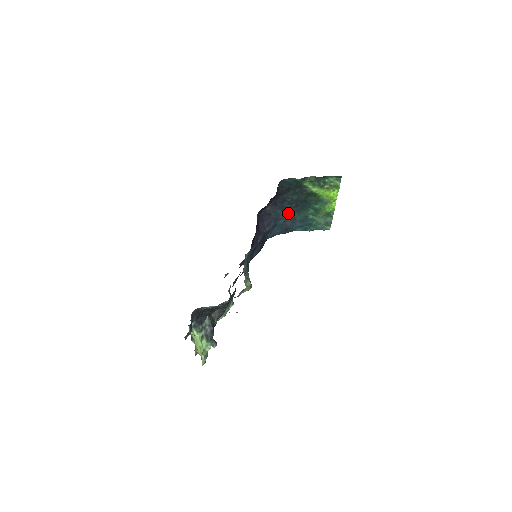
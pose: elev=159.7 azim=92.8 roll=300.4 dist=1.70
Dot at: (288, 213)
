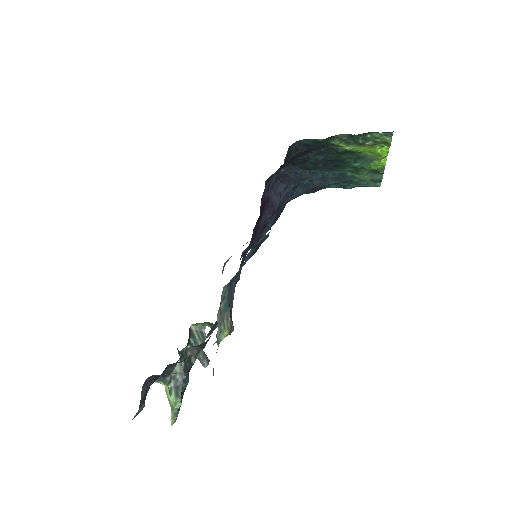
Dot at: (314, 172)
